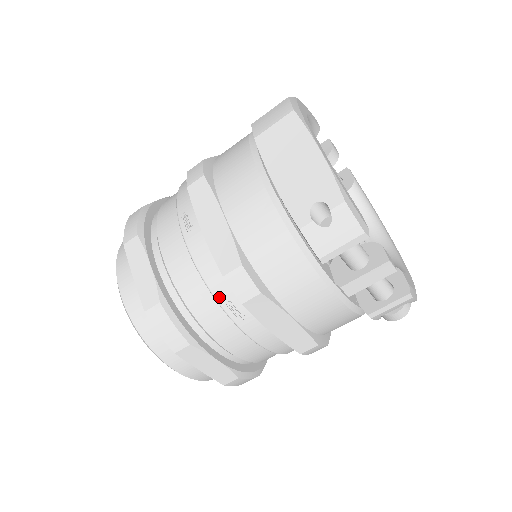
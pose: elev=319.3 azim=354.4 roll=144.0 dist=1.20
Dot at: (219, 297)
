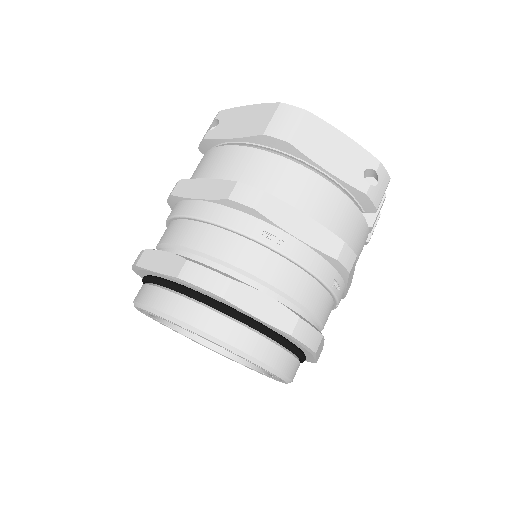
Dot at: (328, 282)
